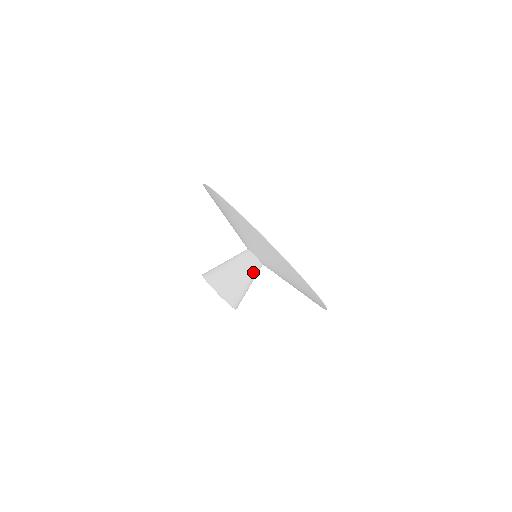
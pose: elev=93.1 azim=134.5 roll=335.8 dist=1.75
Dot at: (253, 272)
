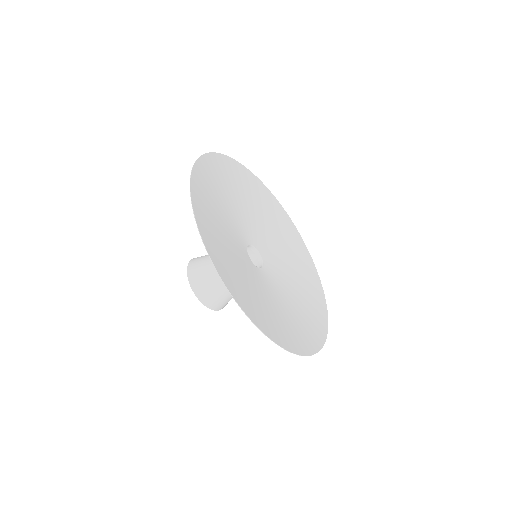
Dot at: occluded
